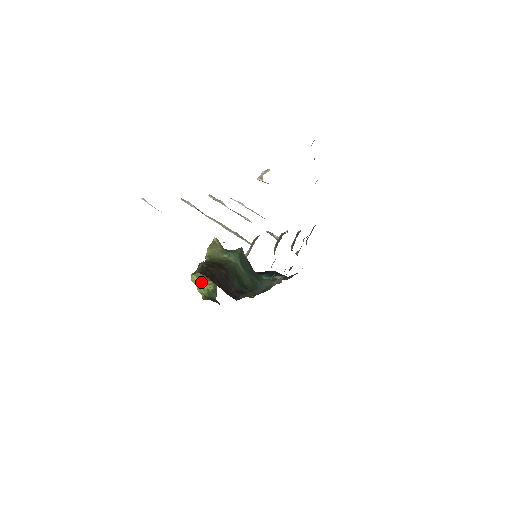
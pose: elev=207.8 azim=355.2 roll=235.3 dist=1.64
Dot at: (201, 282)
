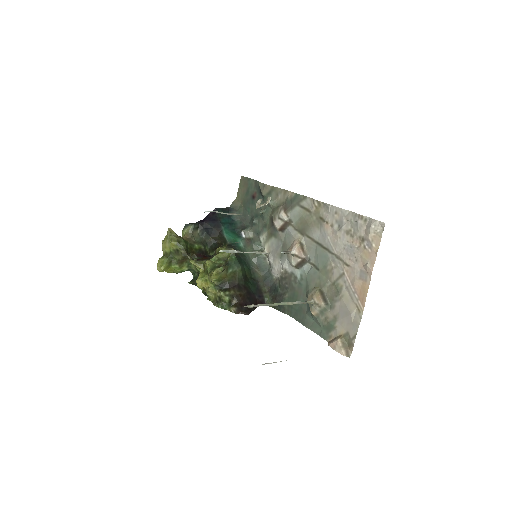
Dot at: (172, 269)
